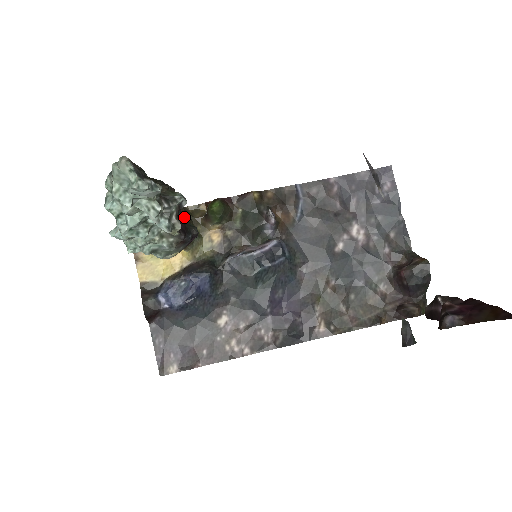
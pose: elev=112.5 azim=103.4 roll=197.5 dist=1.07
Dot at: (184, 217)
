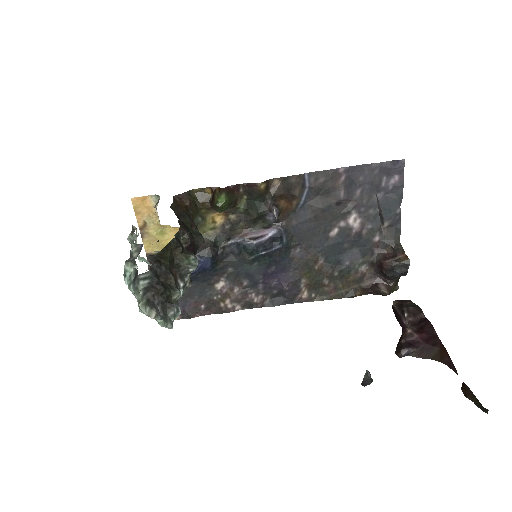
Dot at: (193, 240)
